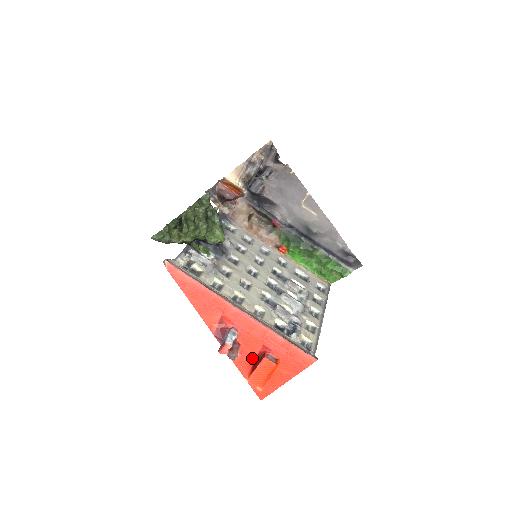
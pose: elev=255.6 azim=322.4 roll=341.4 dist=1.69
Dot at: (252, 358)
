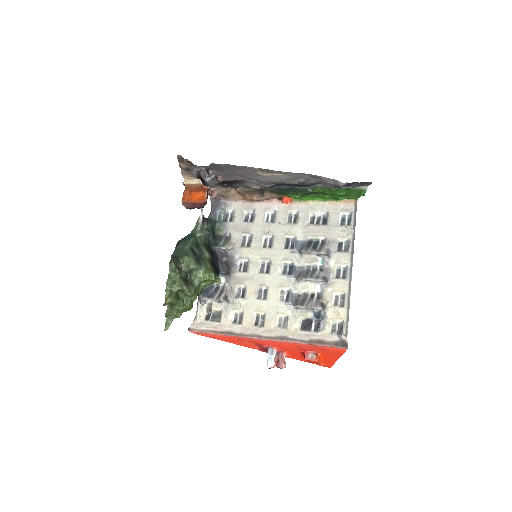
Dot at: (300, 355)
